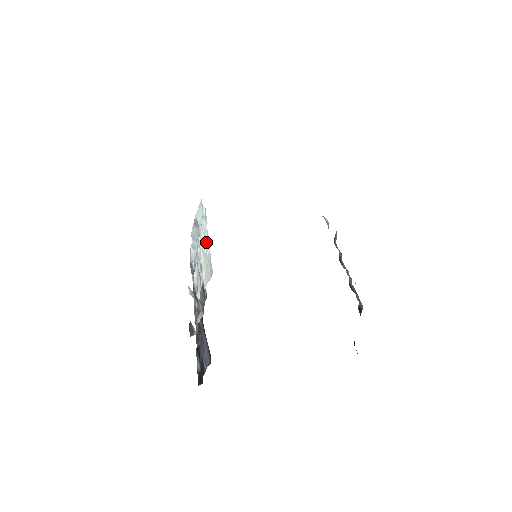
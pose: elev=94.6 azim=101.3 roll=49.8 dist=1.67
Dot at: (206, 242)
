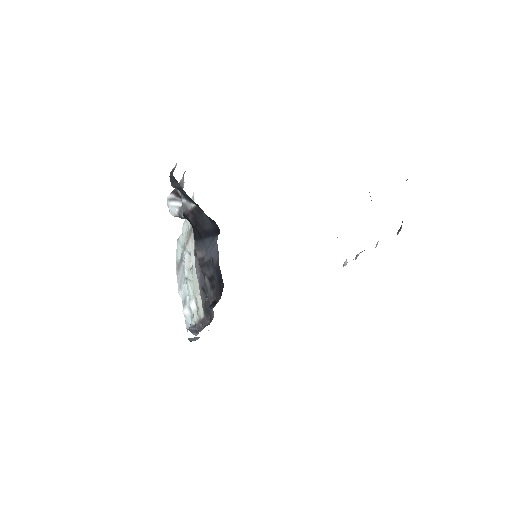
Dot at: occluded
